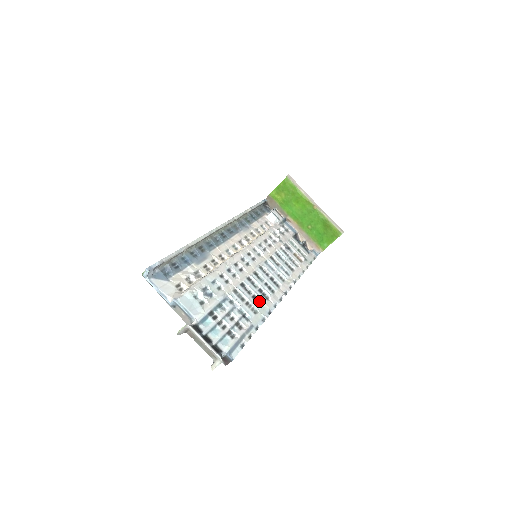
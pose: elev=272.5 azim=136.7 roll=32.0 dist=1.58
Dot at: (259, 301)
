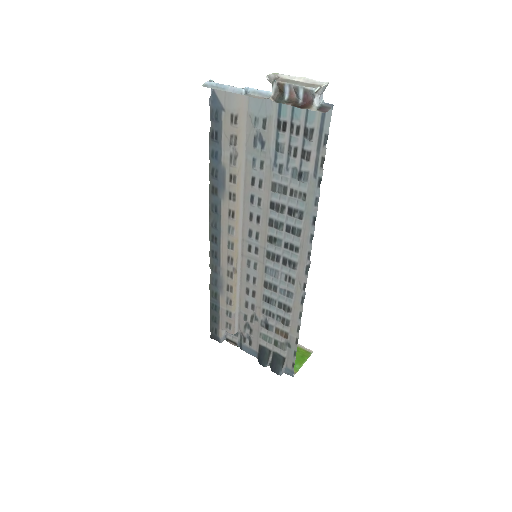
Dot at: (296, 217)
